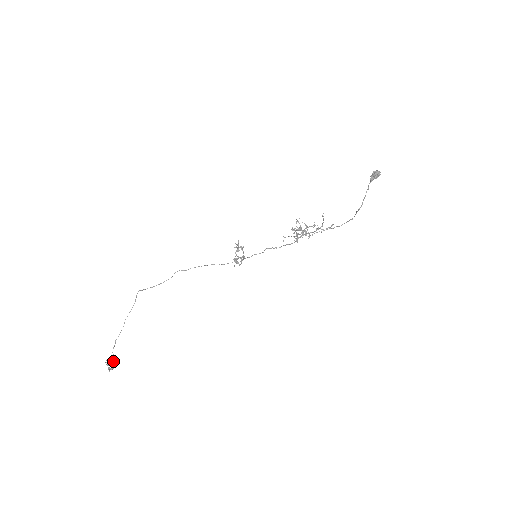
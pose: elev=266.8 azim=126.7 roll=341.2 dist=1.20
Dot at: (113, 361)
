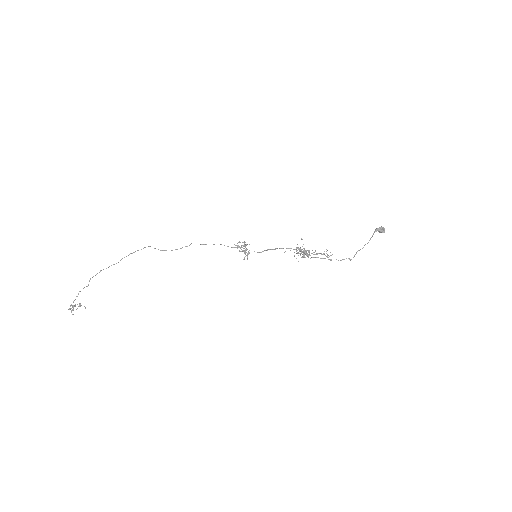
Dot at: (80, 306)
